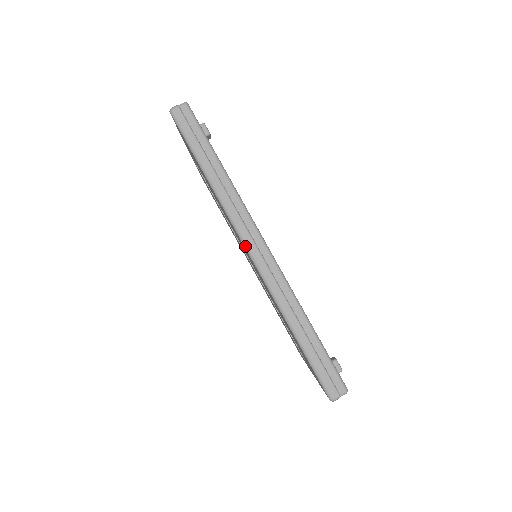
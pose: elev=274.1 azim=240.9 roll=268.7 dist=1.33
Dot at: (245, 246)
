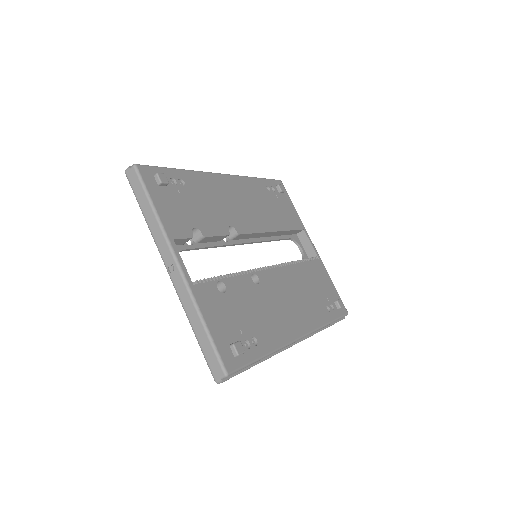
Dot at: occluded
